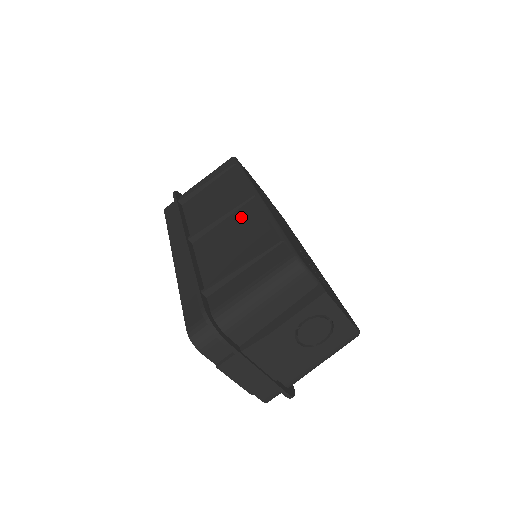
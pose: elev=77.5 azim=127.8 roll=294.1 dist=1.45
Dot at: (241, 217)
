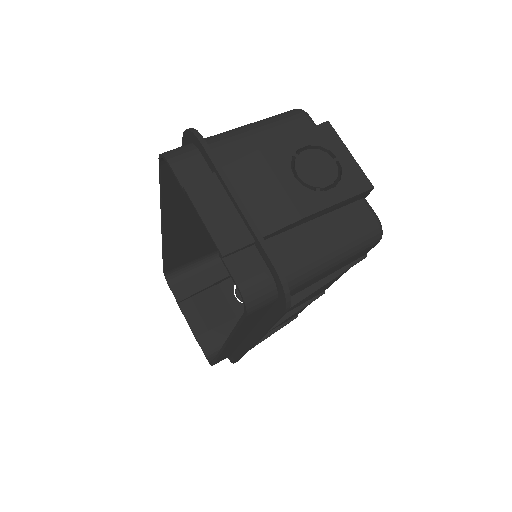
Dot at: occluded
